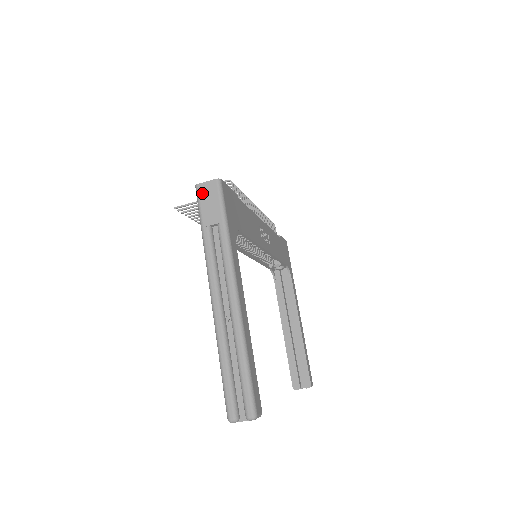
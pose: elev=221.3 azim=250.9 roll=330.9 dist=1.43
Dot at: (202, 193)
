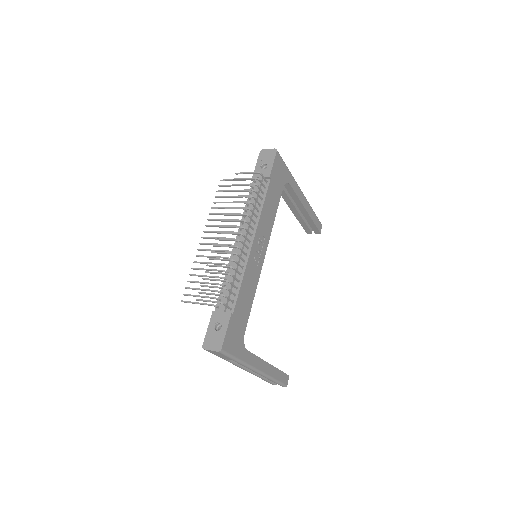
Dot at: (211, 352)
